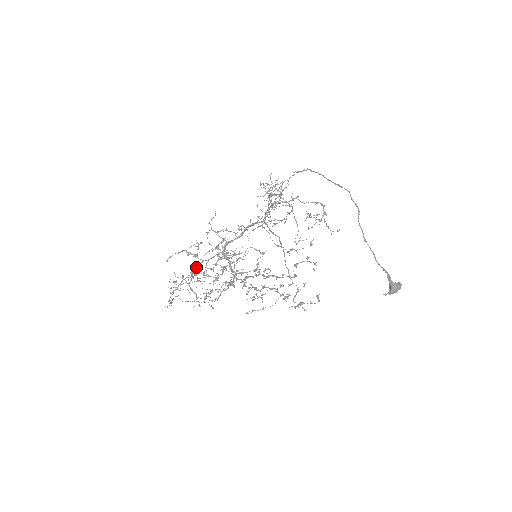
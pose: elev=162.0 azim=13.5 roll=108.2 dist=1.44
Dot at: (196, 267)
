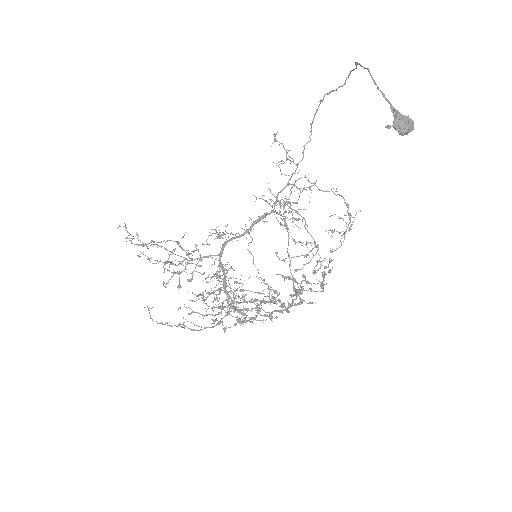
Dot at: (181, 256)
